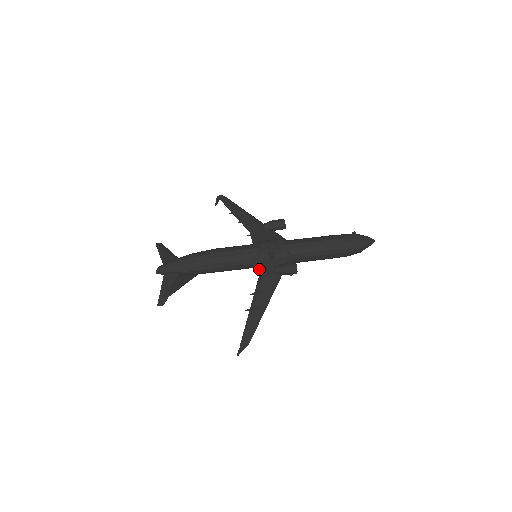
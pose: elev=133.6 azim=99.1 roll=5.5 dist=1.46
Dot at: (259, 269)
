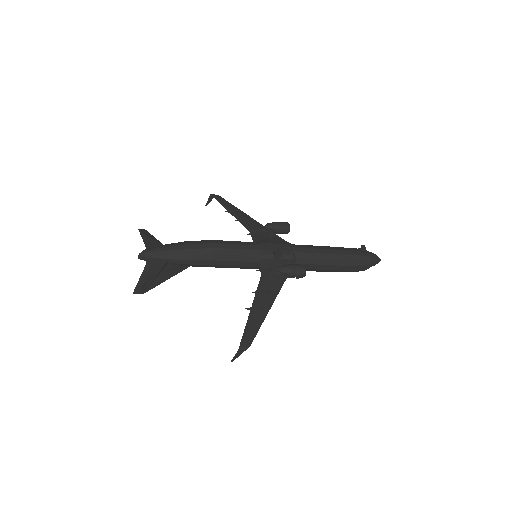
Dot at: (261, 268)
